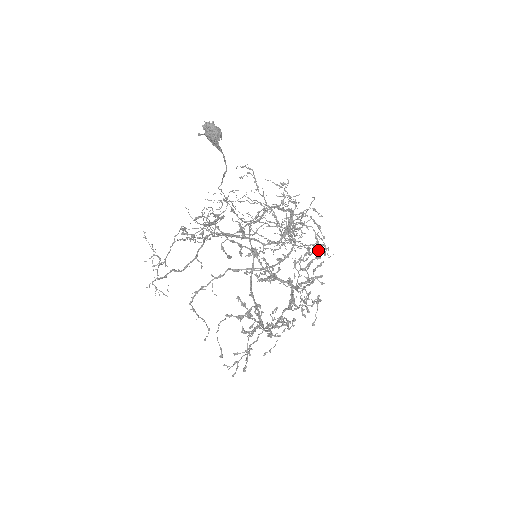
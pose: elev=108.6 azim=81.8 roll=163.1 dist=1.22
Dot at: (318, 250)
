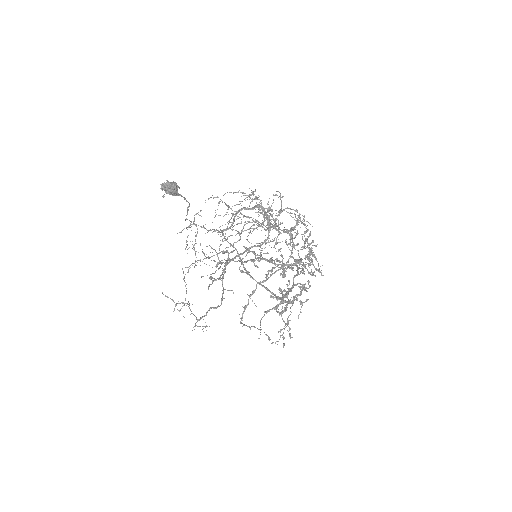
Dot at: (306, 228)
